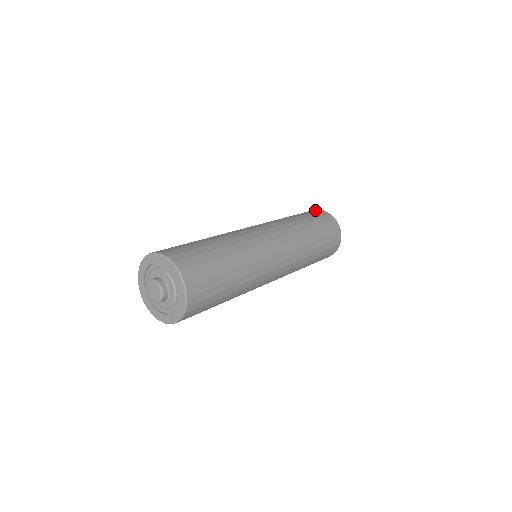
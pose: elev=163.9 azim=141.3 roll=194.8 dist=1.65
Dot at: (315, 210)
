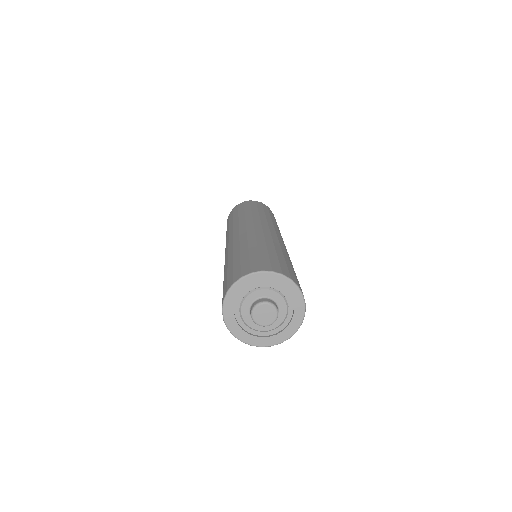
Dot at: (258, 202)
